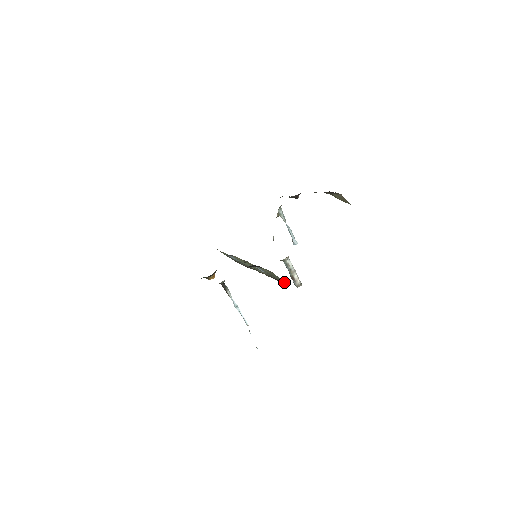
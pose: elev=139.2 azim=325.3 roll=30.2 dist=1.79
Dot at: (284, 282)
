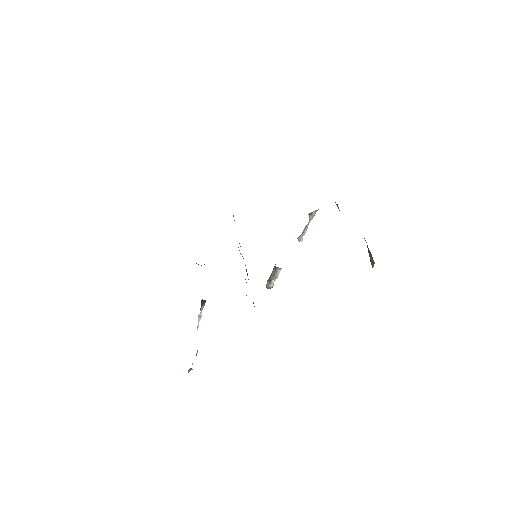
Dot at: occluded
